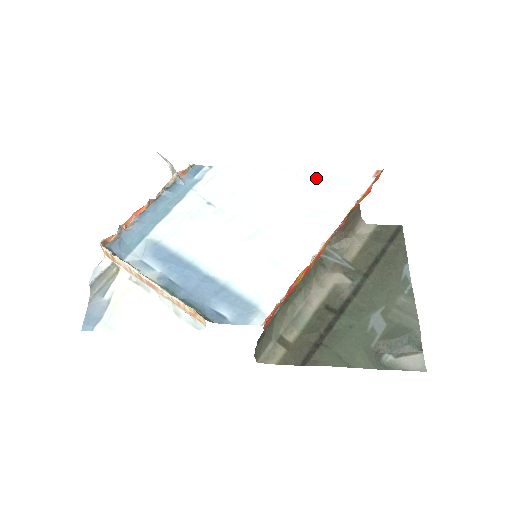
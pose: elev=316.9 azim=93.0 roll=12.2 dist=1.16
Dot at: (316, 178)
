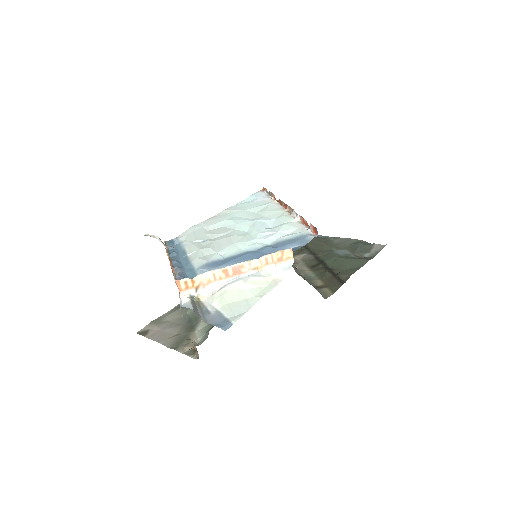
Dot at: (239, 206)
